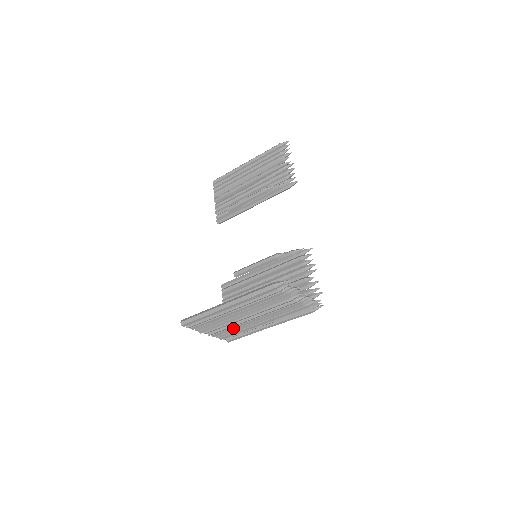
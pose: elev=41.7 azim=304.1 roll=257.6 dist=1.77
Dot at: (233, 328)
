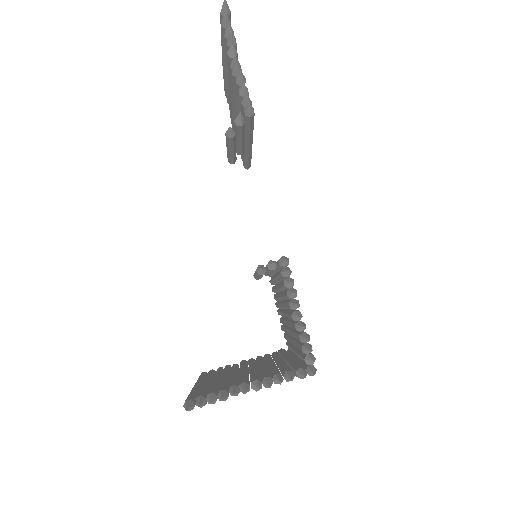
Dot at: occluded
